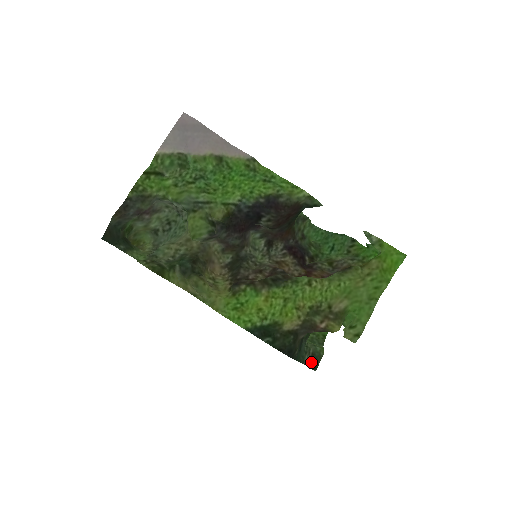
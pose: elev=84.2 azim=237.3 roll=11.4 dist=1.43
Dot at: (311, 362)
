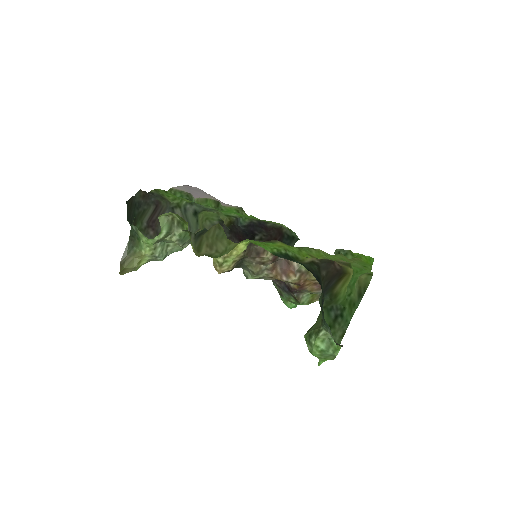
Dot at: occluded
